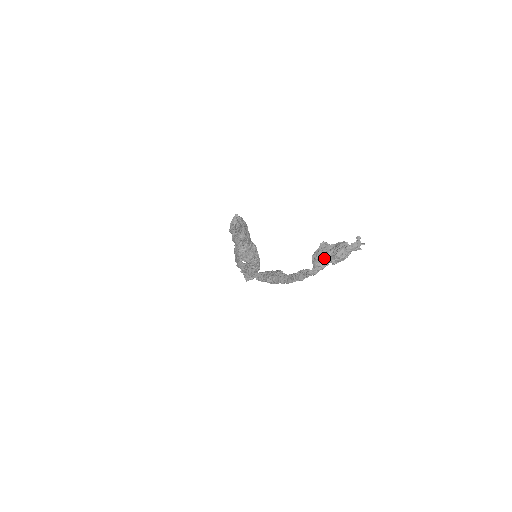
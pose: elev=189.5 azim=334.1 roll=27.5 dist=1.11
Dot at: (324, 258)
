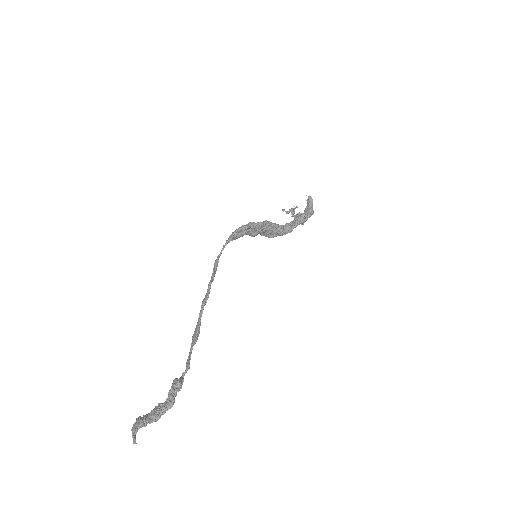
Dot at: (174, 389)
